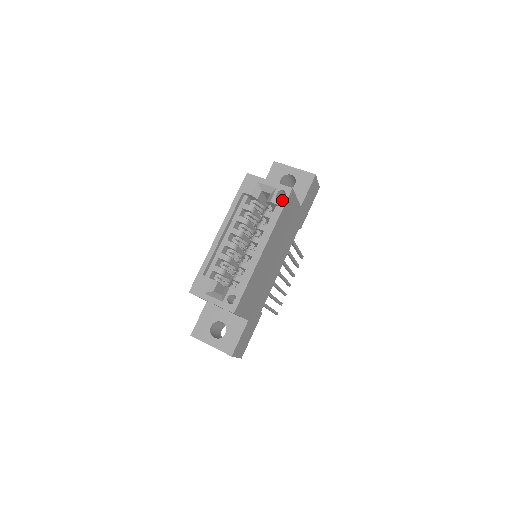
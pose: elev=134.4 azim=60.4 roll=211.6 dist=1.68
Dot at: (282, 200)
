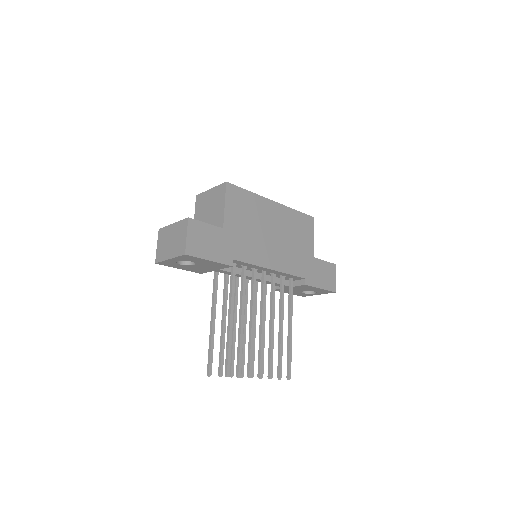
Dot at: occluded
